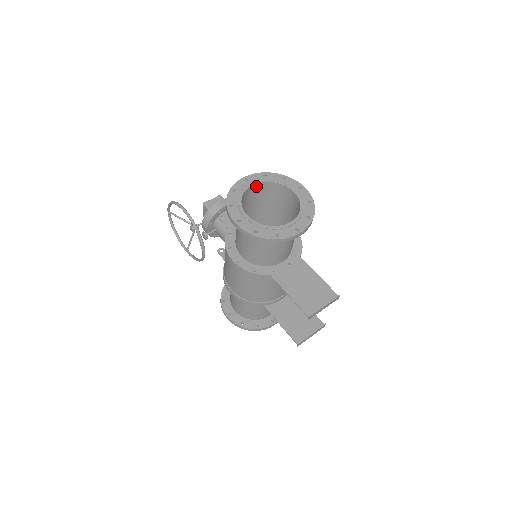
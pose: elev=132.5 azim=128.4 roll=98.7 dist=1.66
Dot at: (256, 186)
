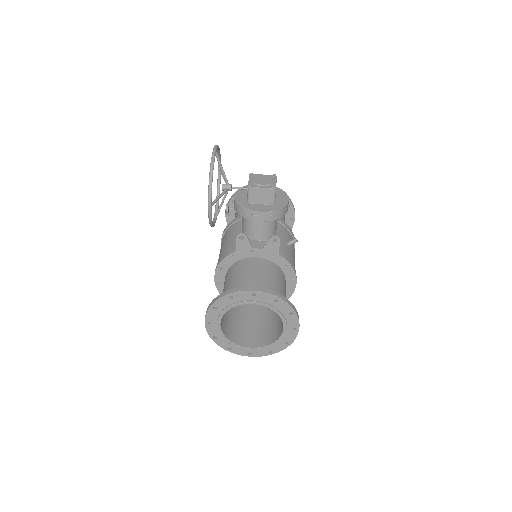
Dot at: (259, 301)
